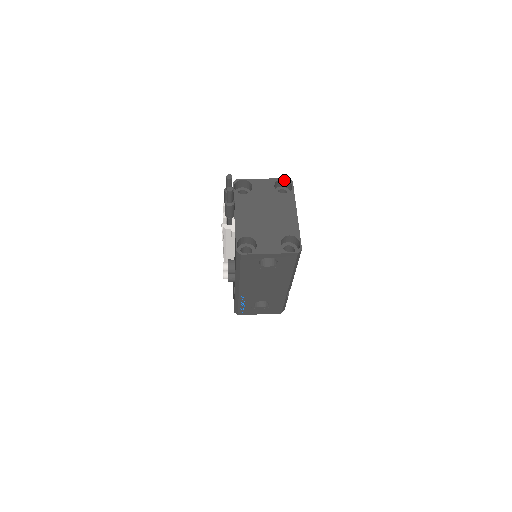
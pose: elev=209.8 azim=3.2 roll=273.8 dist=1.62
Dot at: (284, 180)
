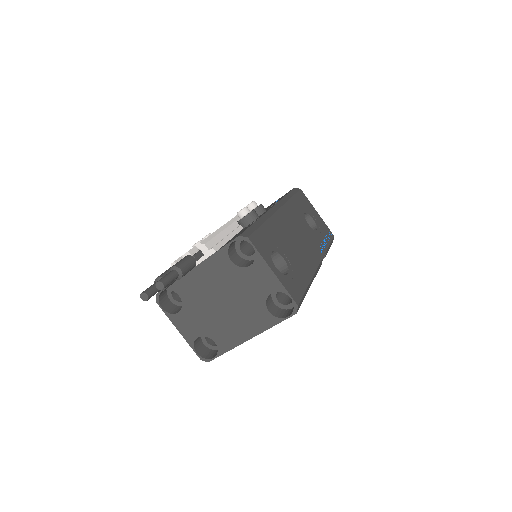
Dot at: (294, 299)
